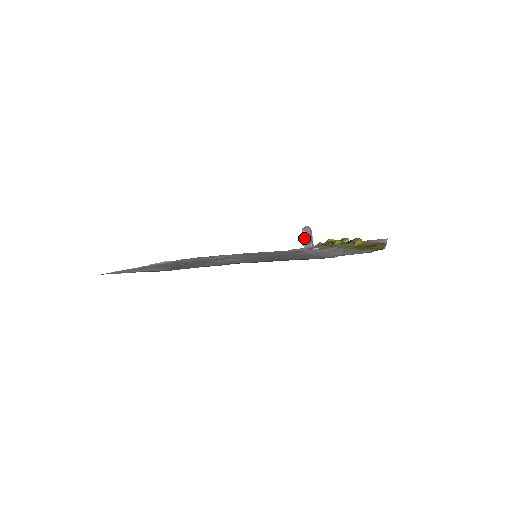
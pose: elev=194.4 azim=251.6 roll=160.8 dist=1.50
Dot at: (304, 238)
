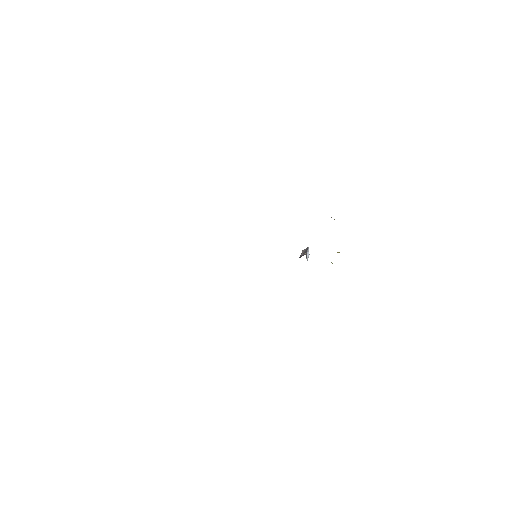
Dot at: (302, 254)
